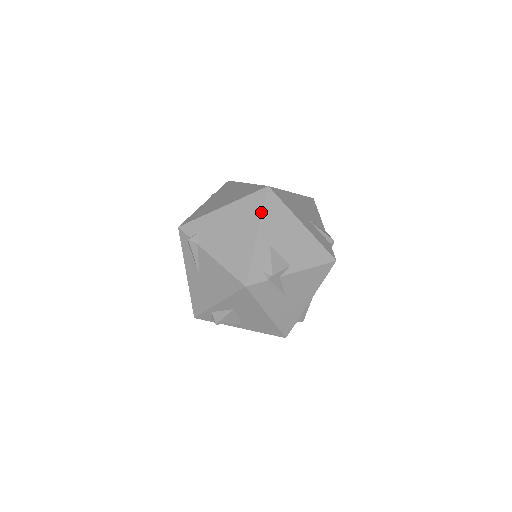
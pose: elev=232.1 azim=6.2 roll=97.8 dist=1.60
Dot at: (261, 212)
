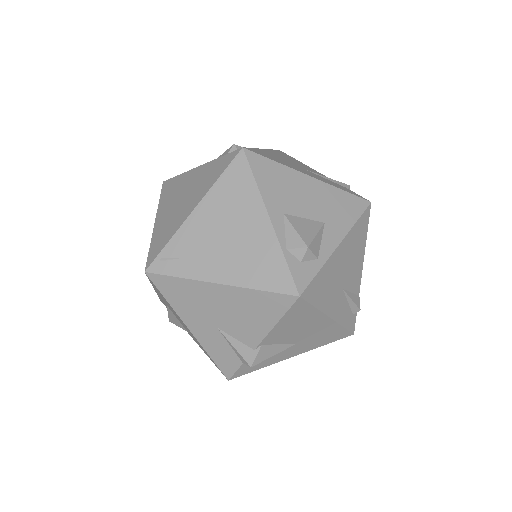
Dot at: occluded
